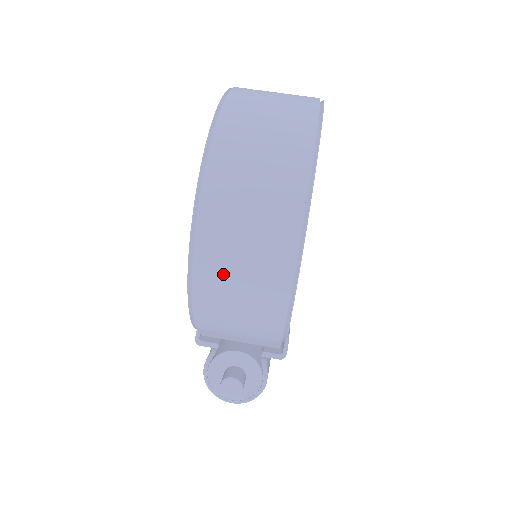
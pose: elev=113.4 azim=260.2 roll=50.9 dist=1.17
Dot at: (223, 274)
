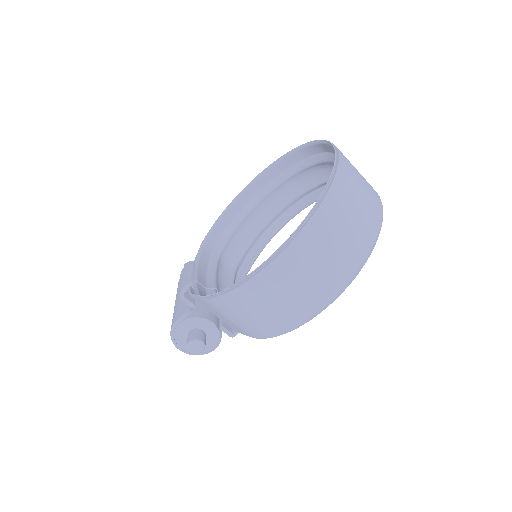
Dot at: (267, 293)
